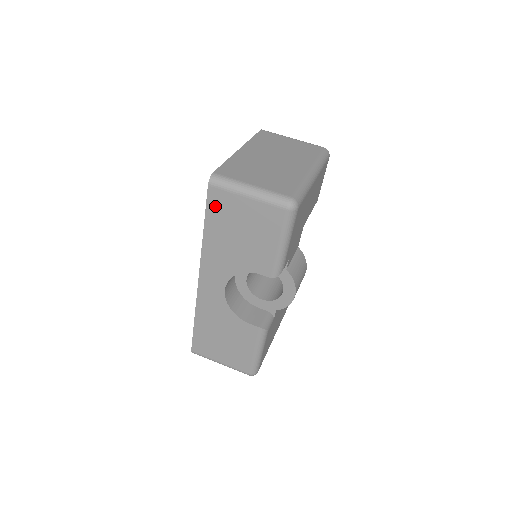
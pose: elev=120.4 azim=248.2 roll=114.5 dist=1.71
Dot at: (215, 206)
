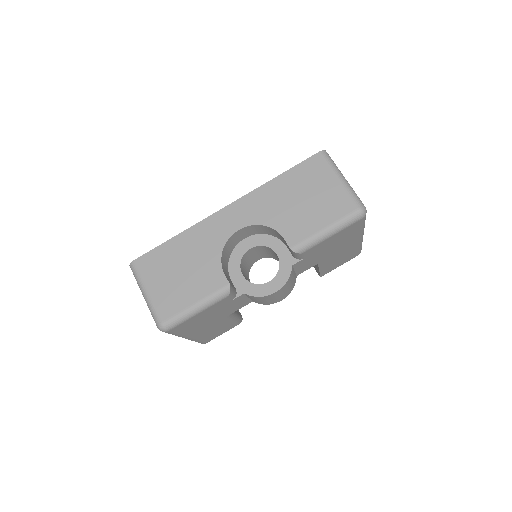
Dot at: (307, 168)
